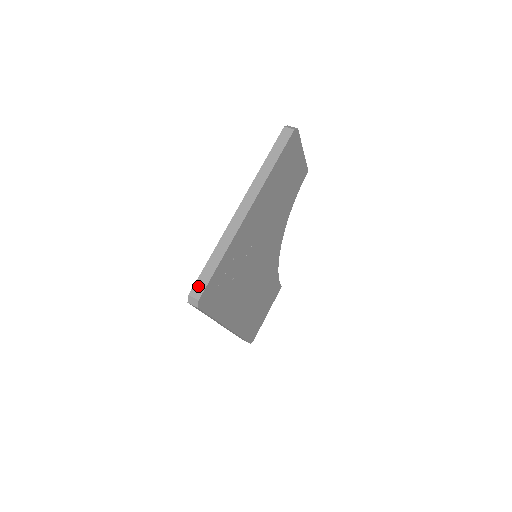
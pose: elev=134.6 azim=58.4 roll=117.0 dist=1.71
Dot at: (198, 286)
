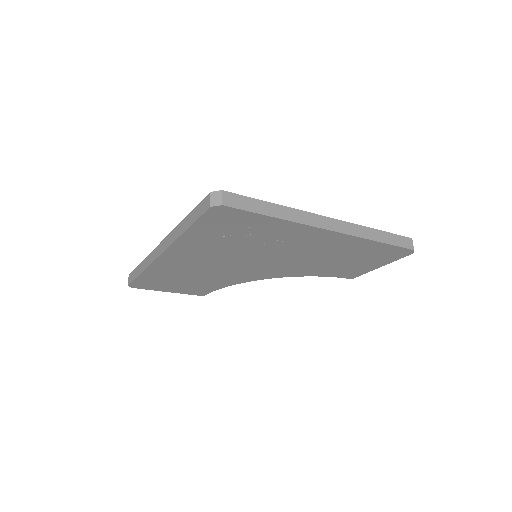
Dot at: (237, 199)
